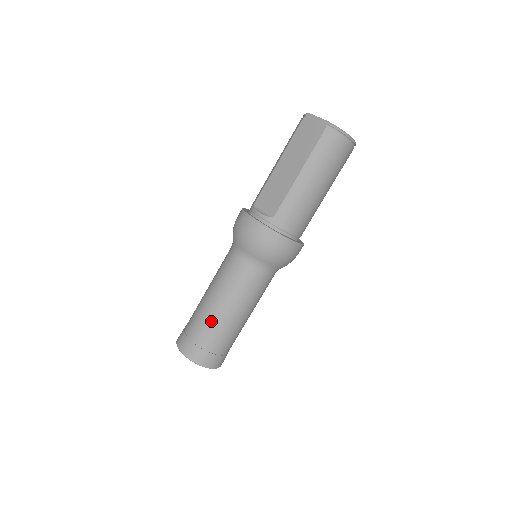
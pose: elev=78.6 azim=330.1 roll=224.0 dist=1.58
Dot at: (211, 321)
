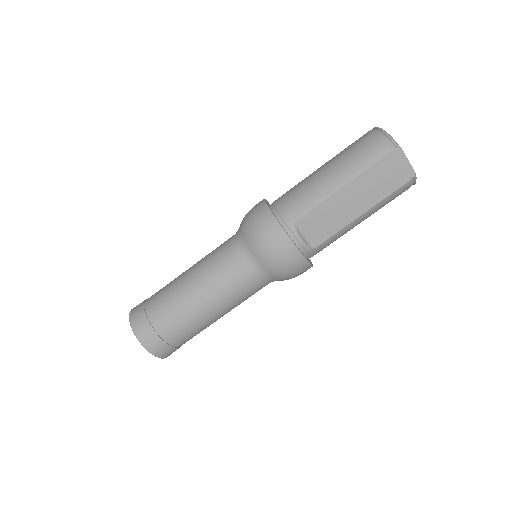
Dot at: (197, 327)
